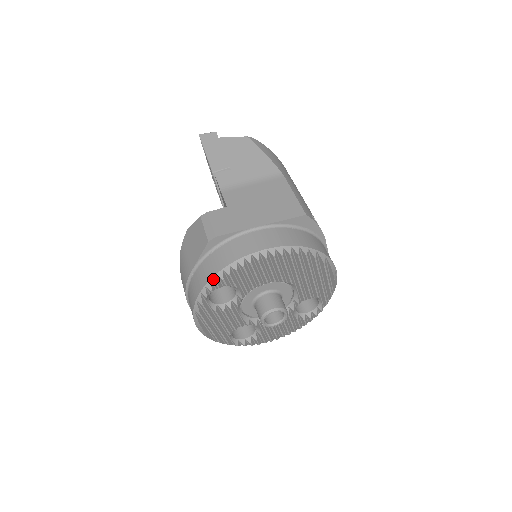
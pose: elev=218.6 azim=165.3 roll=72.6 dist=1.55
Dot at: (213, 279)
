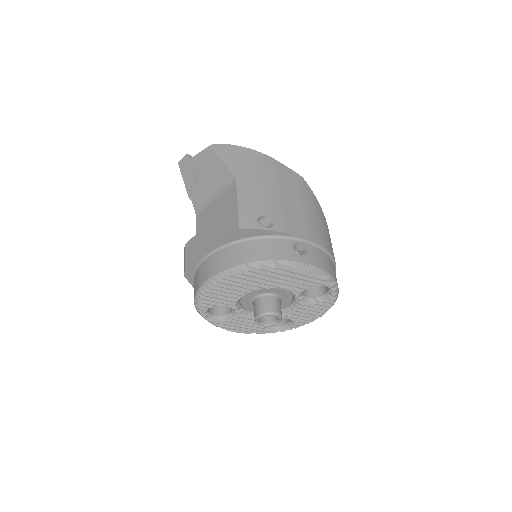
Dot at: (196, 306)
